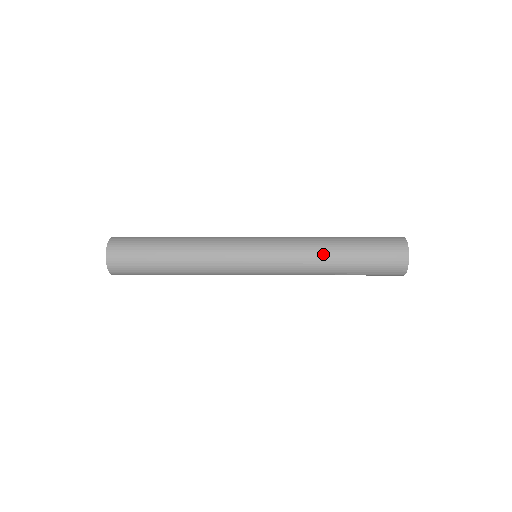
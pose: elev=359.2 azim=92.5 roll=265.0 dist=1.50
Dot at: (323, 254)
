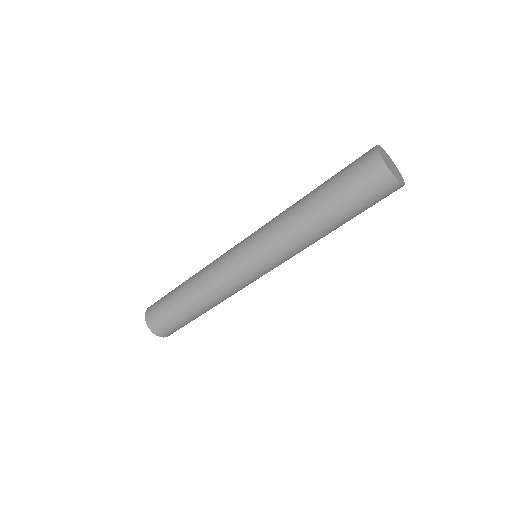
Dot at: occluded
